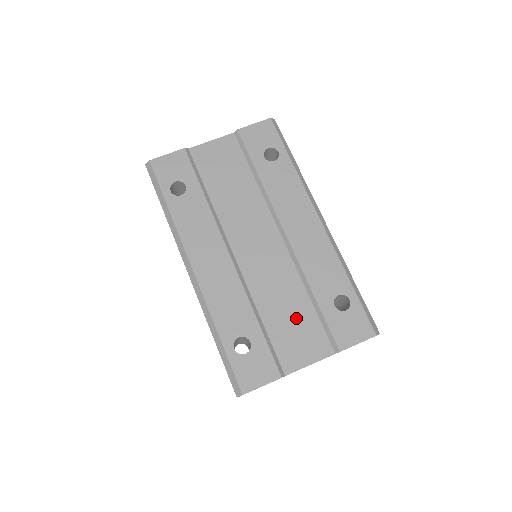
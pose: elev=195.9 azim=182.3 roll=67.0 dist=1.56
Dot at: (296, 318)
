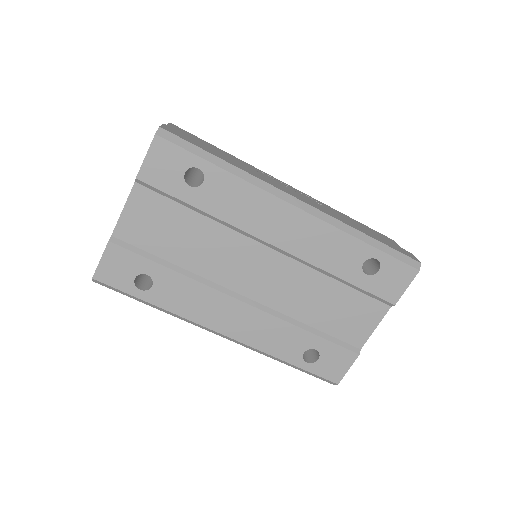
Dot at: (338, 305)
